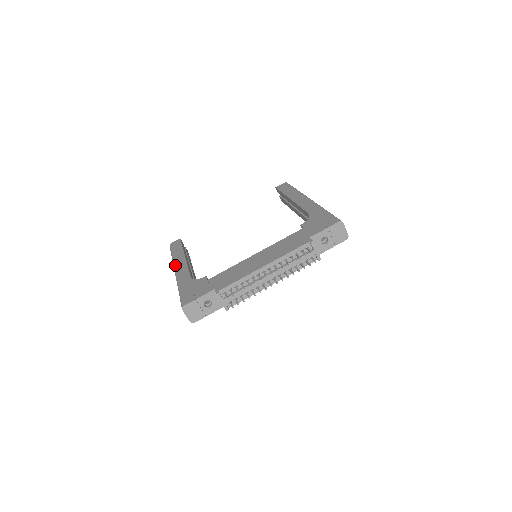
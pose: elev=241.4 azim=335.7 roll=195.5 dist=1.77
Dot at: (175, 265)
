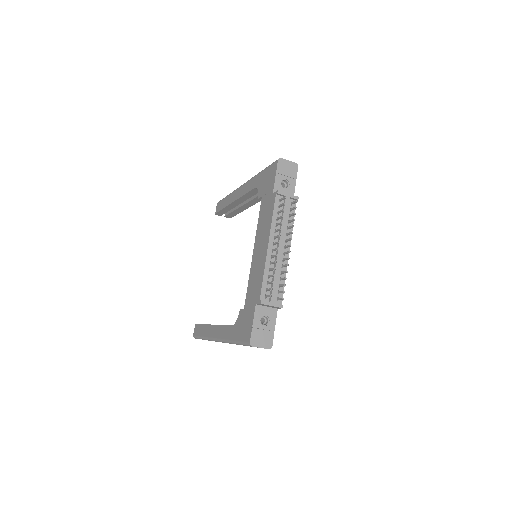
Dot at: (212, 338)
